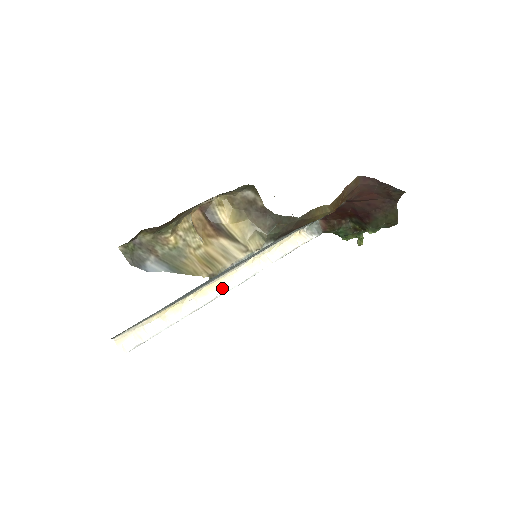
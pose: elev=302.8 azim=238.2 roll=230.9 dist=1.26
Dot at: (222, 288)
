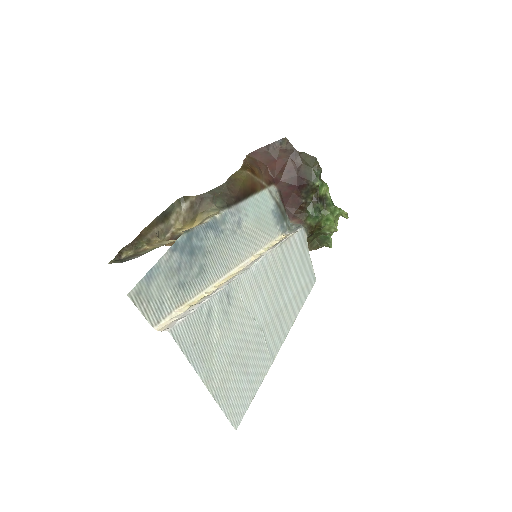
Dot at: (238, 275)
